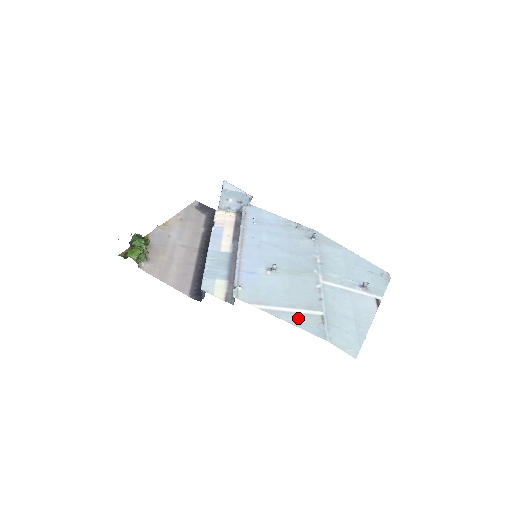
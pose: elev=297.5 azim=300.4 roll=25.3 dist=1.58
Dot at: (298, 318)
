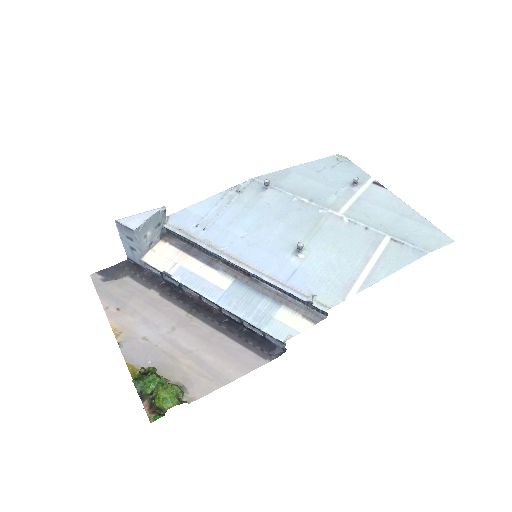
Dot at: (387, 263)
